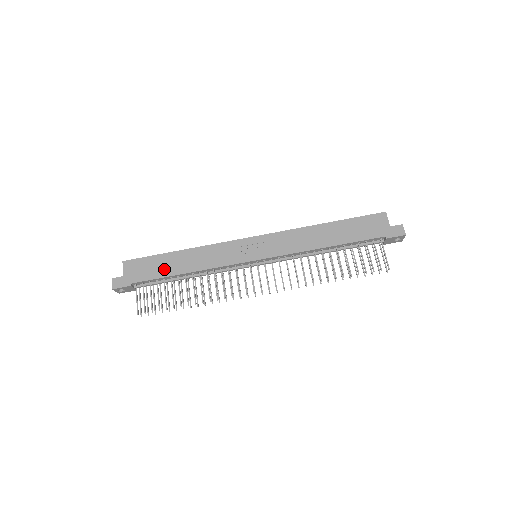
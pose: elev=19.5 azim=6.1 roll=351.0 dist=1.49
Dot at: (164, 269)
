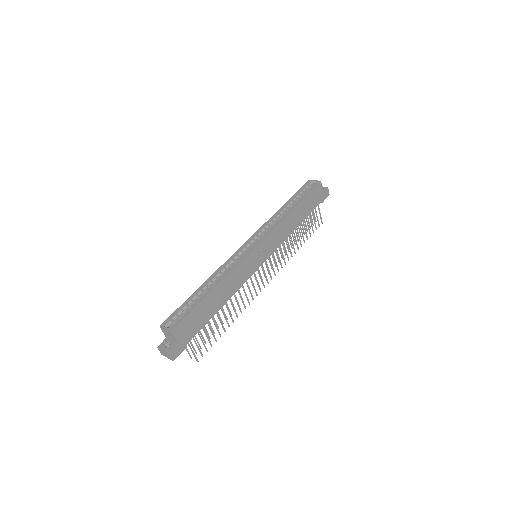
Dot at: (207, 314)
